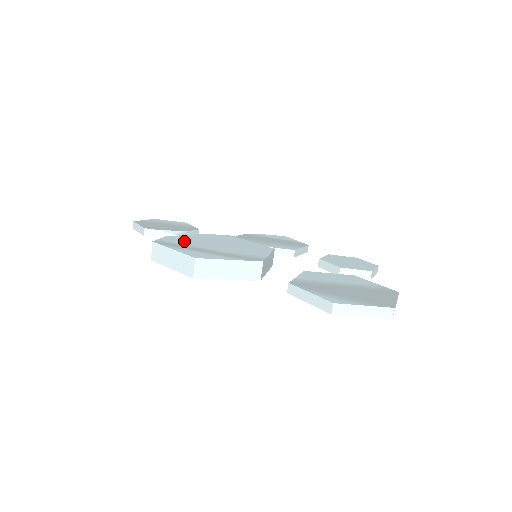
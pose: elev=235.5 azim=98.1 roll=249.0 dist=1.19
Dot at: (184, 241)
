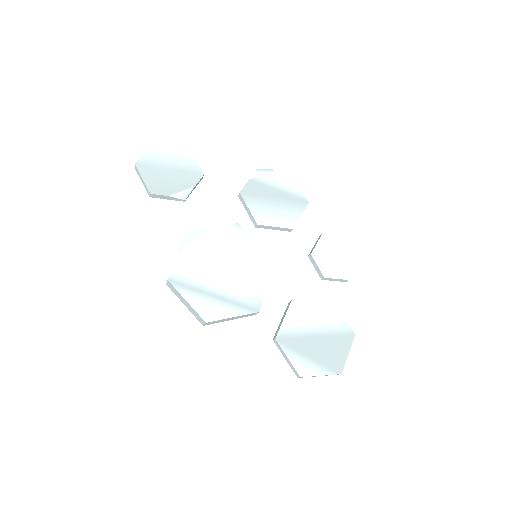
Dot at: (194, 268)
